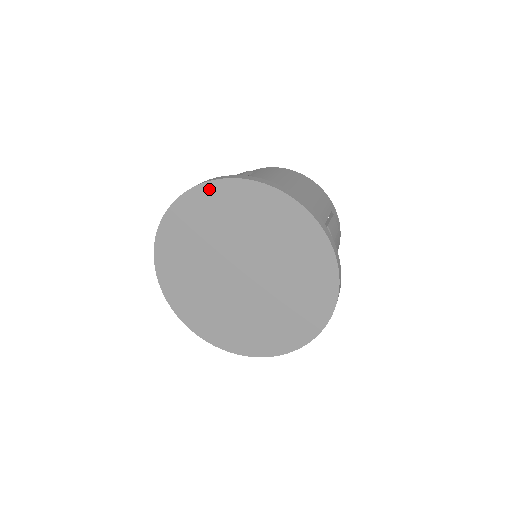
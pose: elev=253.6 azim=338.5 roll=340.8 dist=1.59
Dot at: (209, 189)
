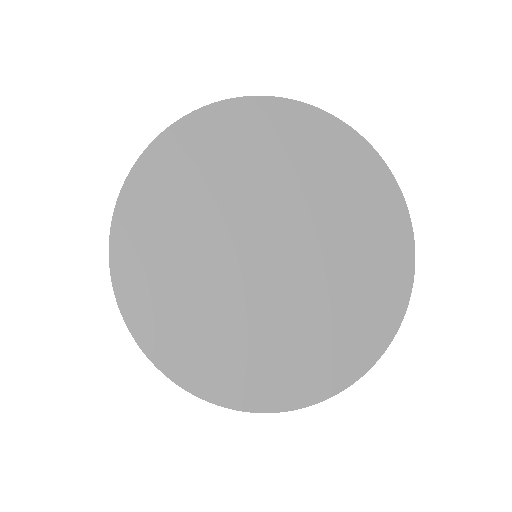
Dot at: (239, 109)
